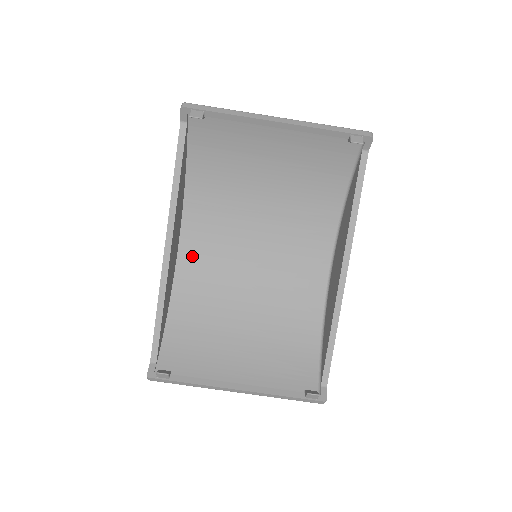
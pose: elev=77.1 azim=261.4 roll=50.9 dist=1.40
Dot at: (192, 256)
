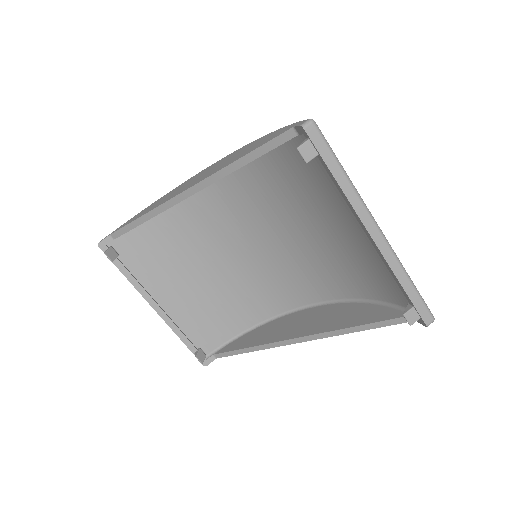
Dot at: (214, 192)
